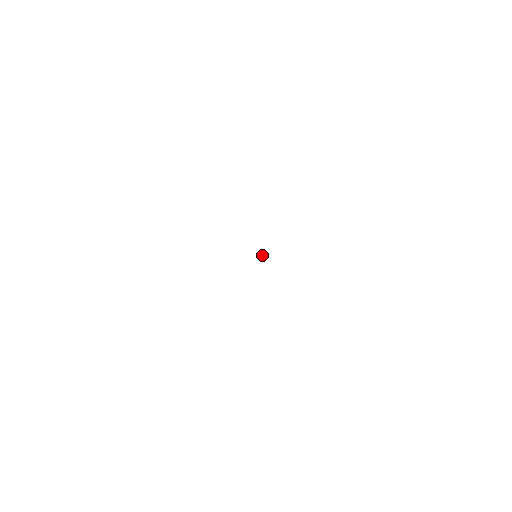
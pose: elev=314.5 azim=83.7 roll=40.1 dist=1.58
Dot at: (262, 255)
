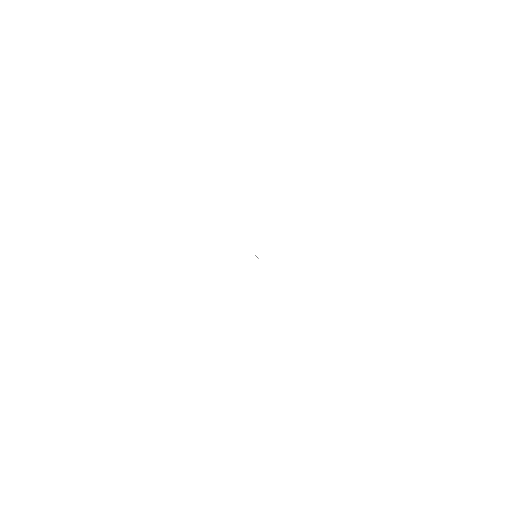
Dot at: occluded
